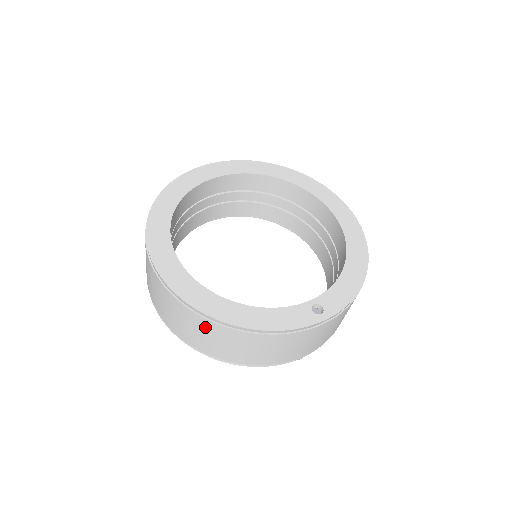
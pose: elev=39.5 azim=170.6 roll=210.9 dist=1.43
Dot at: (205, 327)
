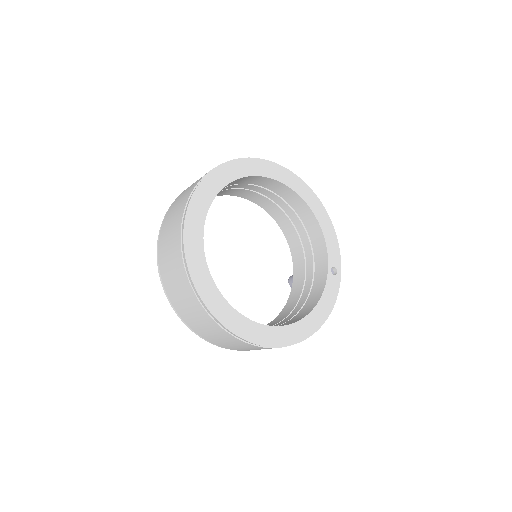
Dot at: occluded
